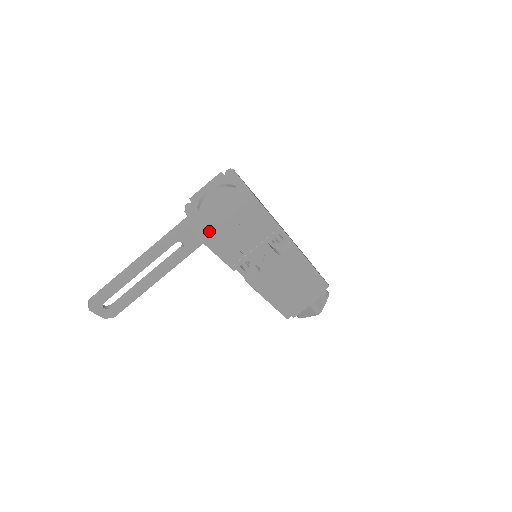
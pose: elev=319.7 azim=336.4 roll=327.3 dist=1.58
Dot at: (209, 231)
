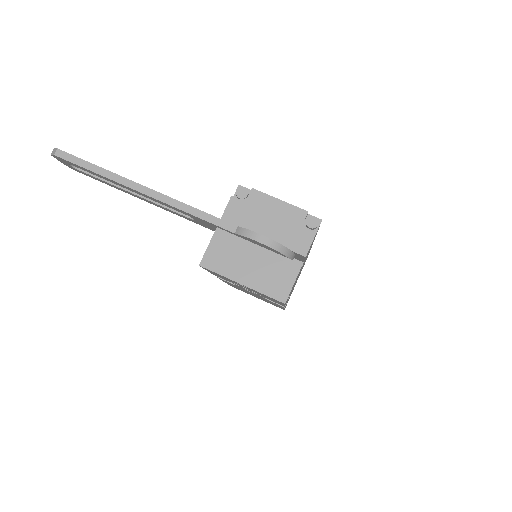
Dot at: (216, 267)
